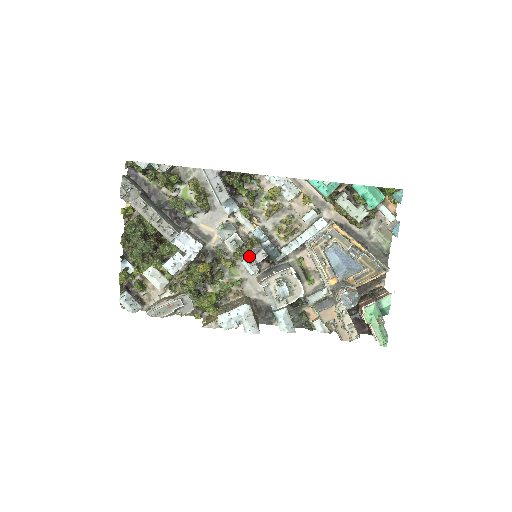
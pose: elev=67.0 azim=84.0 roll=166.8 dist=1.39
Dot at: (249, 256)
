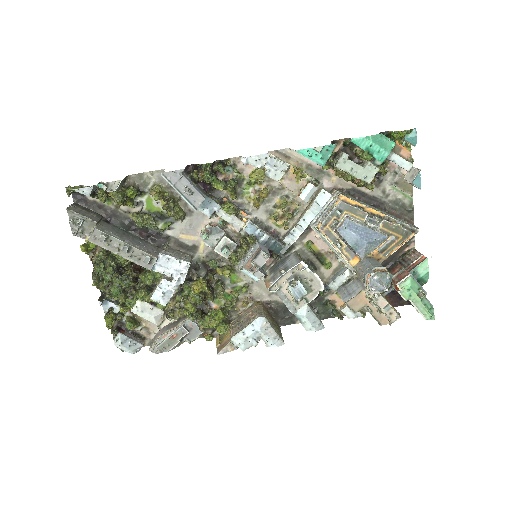
Dot at: (248, 262)
